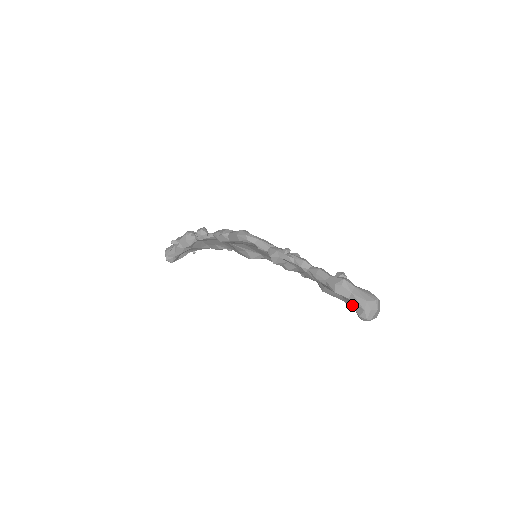
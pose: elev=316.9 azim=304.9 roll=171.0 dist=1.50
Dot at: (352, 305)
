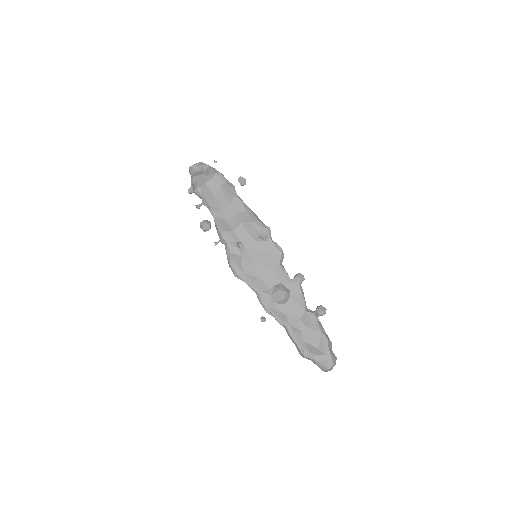
Dot at: occluded
